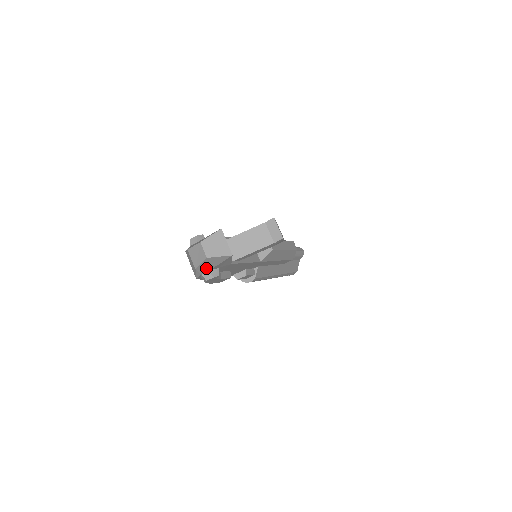
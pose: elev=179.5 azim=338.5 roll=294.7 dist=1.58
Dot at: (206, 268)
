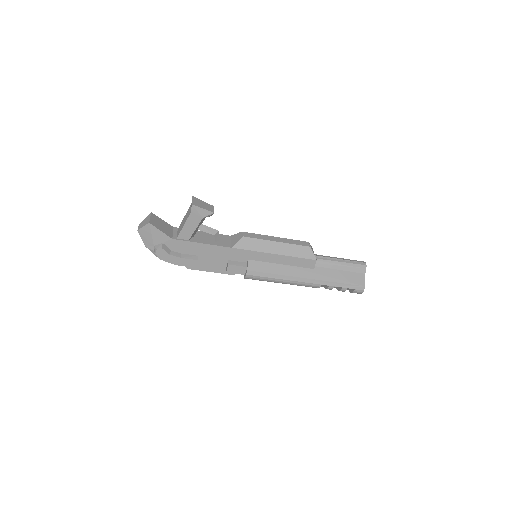
Dot at: (150, 243)
